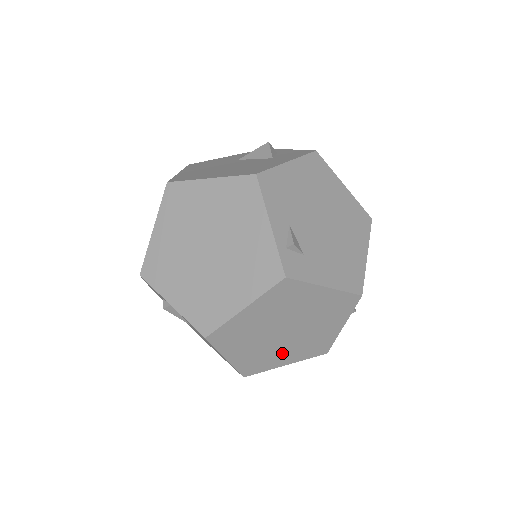
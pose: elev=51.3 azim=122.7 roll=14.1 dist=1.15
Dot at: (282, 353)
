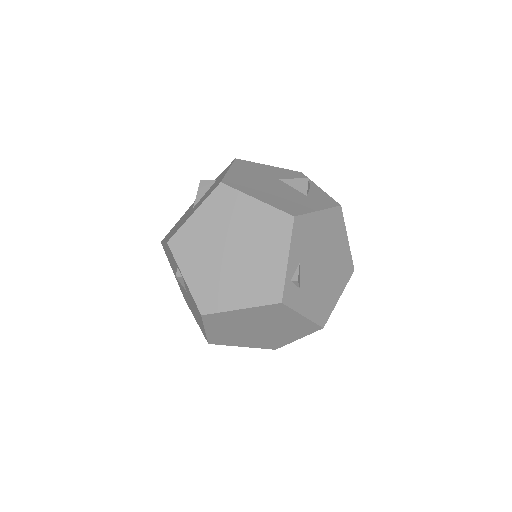
Dot at: (245, 340)
